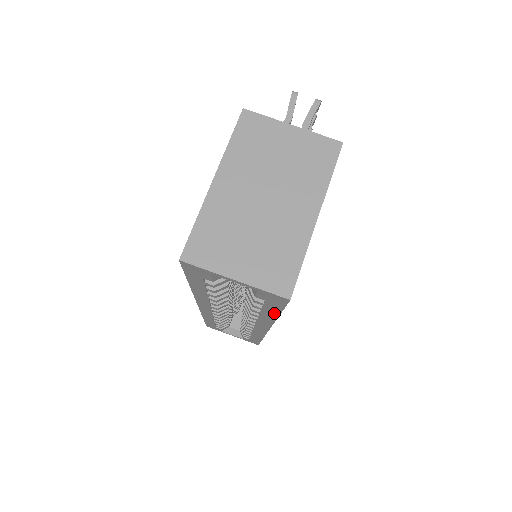
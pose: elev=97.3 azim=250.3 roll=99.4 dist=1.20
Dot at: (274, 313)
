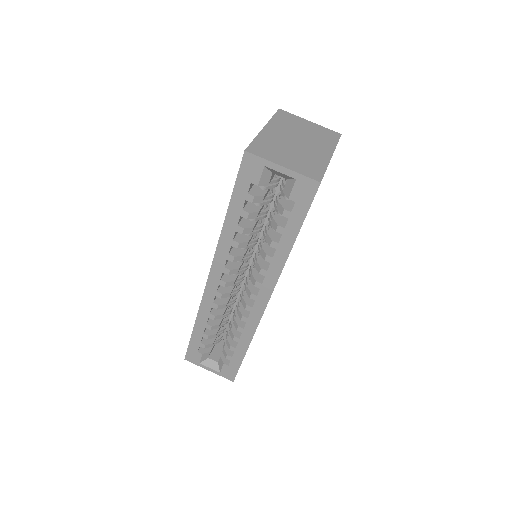
Dot at: (293, 234)
